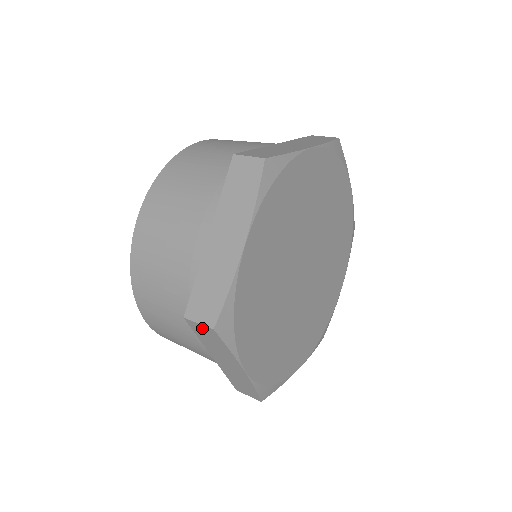
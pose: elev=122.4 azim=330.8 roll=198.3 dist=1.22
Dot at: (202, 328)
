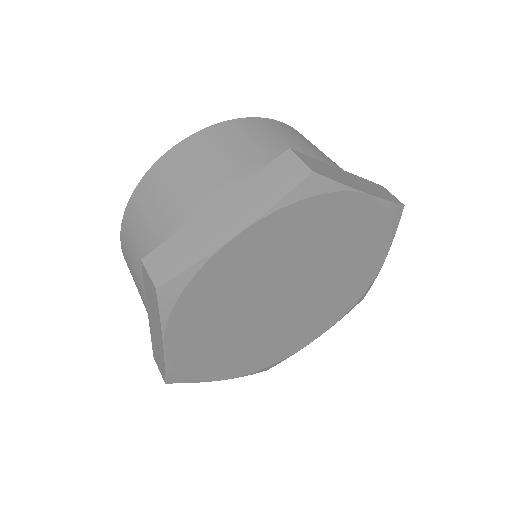
Dot at: (149, 280)
